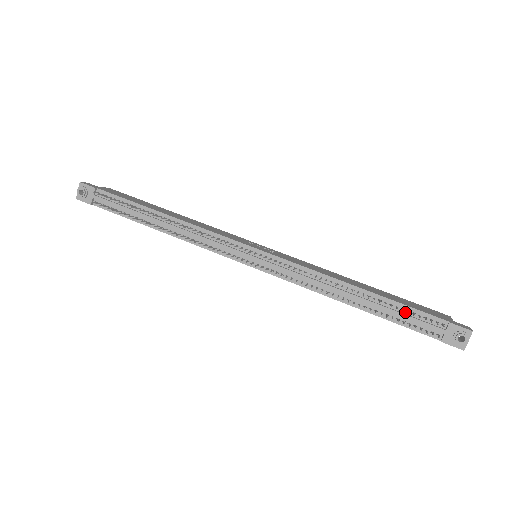
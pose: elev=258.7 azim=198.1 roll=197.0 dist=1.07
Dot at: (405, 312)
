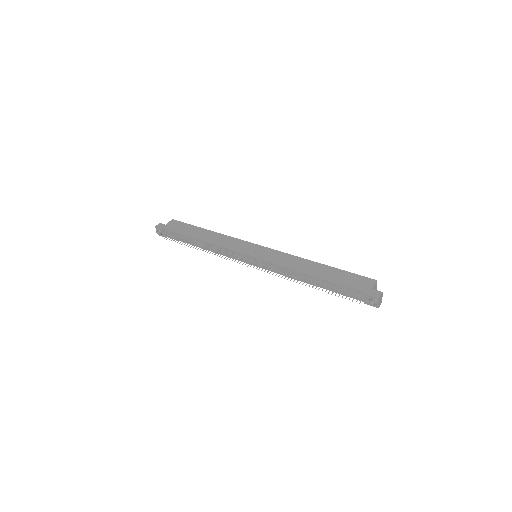
Dot at: (340, 288)
